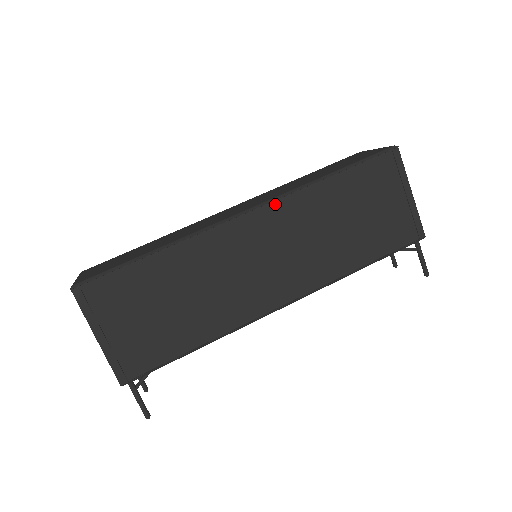
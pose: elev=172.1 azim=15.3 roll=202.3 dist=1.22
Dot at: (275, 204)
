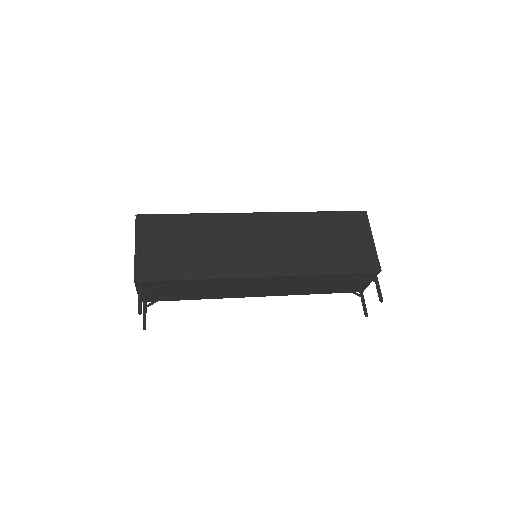
Dot at: (275, 215)
